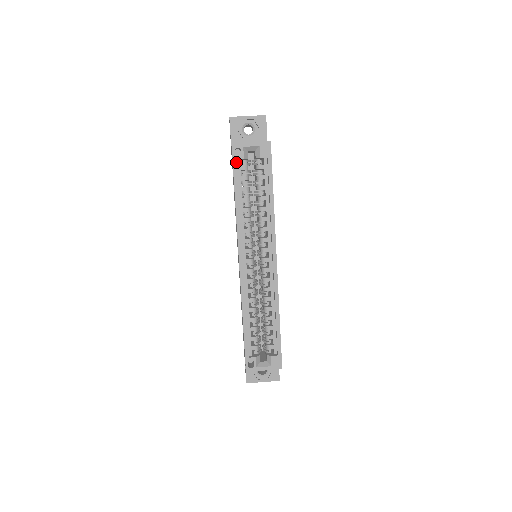
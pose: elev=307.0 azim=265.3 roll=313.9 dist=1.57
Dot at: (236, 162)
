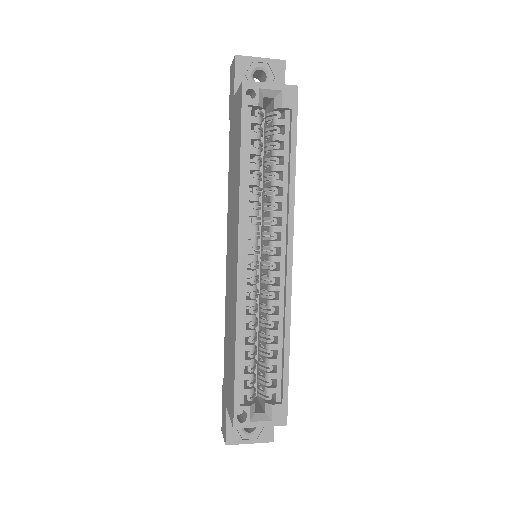
Dot at: (246, 109)
